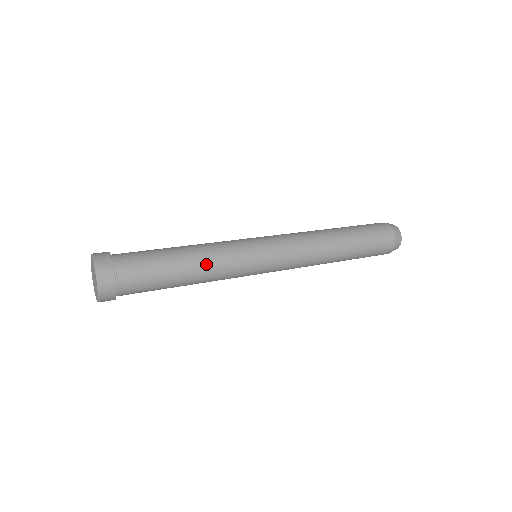
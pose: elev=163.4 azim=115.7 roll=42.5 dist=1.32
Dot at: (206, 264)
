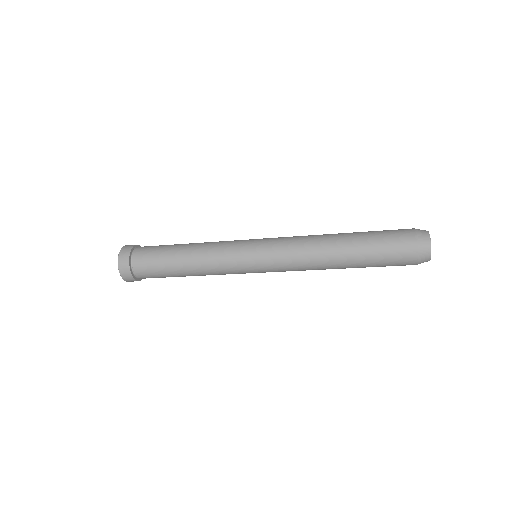
Dot at: occluded
